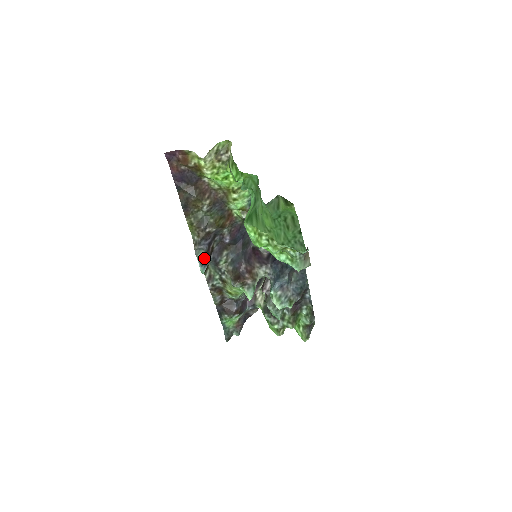
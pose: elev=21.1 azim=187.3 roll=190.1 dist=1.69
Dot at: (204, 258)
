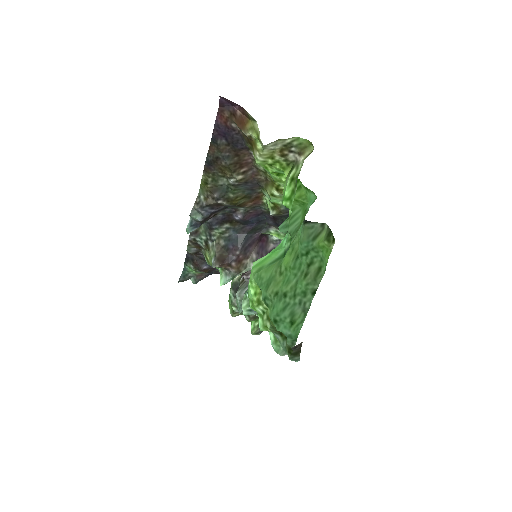
Dot at: (198, 221)
